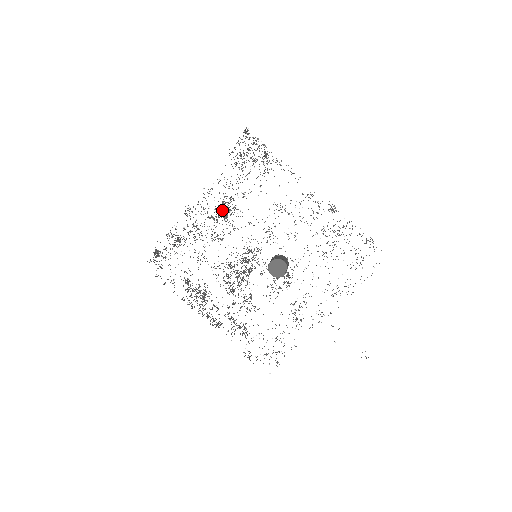
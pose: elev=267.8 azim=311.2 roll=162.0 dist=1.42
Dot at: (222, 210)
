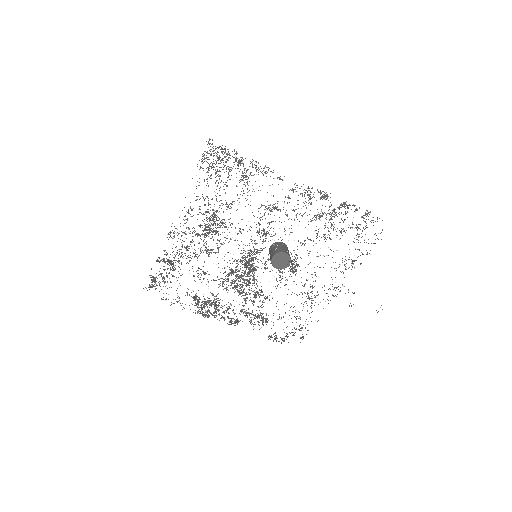
Dot at: (208, 225)
